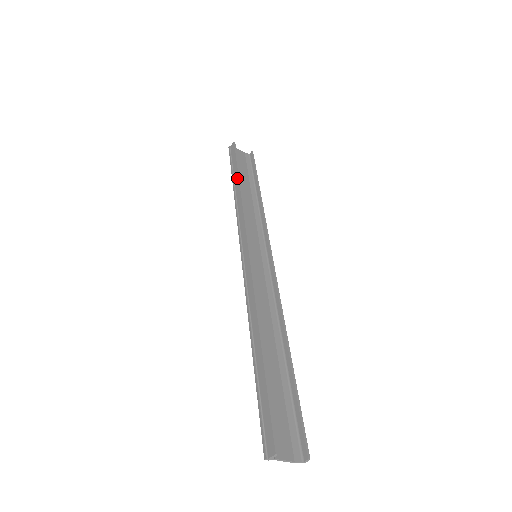
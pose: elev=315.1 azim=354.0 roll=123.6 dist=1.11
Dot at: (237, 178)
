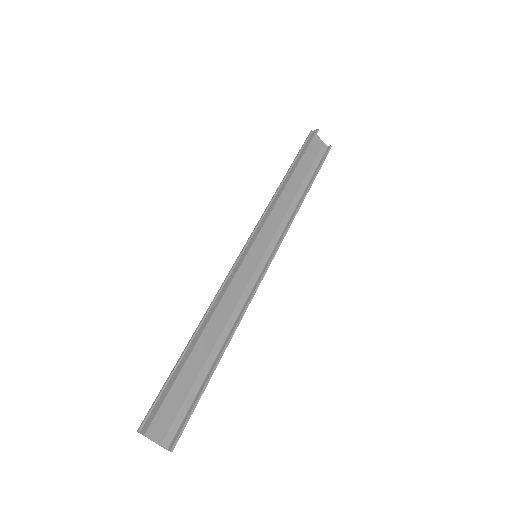
Dot at: (293, 170)
